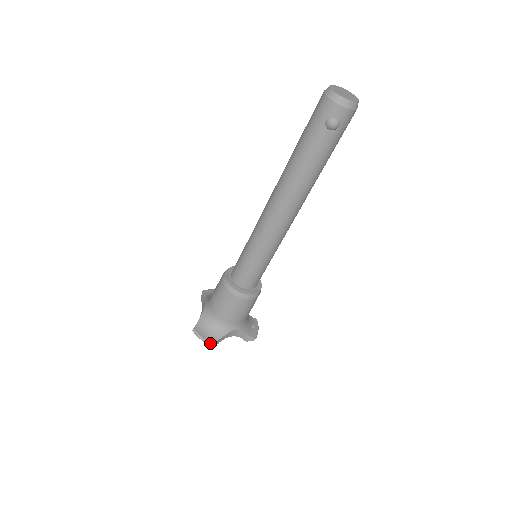
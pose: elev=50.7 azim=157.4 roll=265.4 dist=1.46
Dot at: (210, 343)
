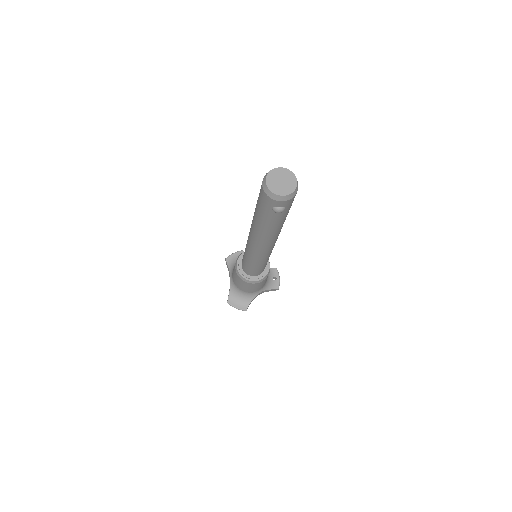
Dot at: (243, 310)
